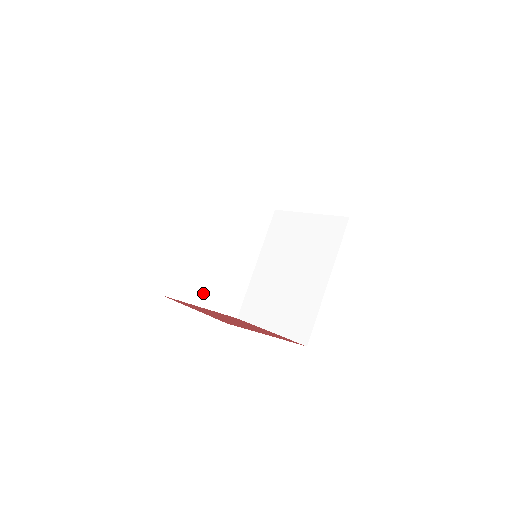
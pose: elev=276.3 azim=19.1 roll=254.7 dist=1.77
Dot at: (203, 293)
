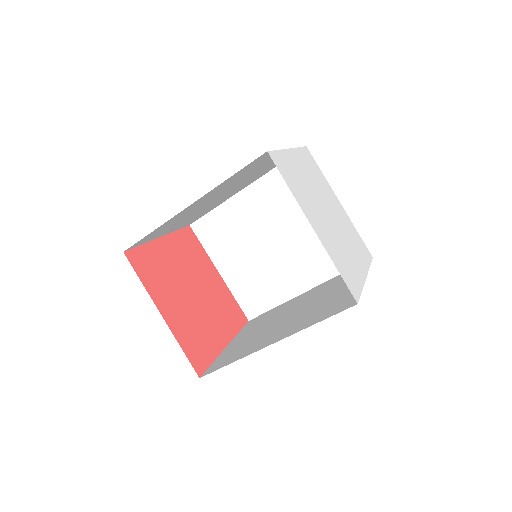
Dot at: (169, 229)
